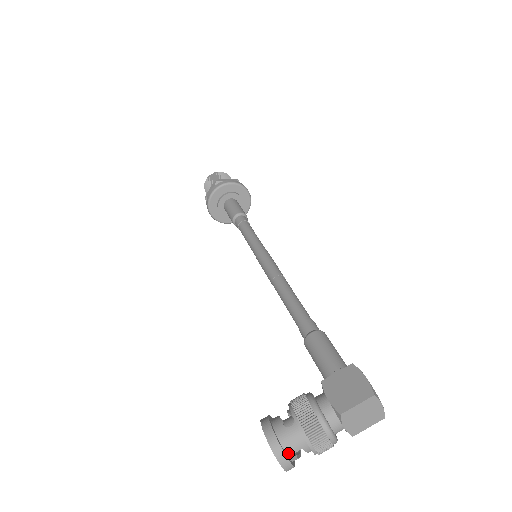
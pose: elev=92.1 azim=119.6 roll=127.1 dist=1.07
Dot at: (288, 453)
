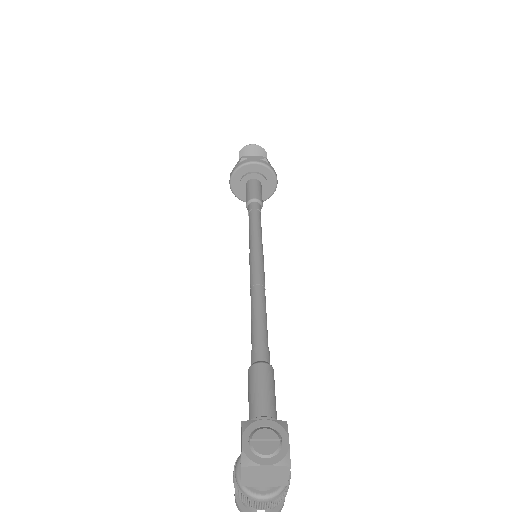
Dot at: (253, 511)
